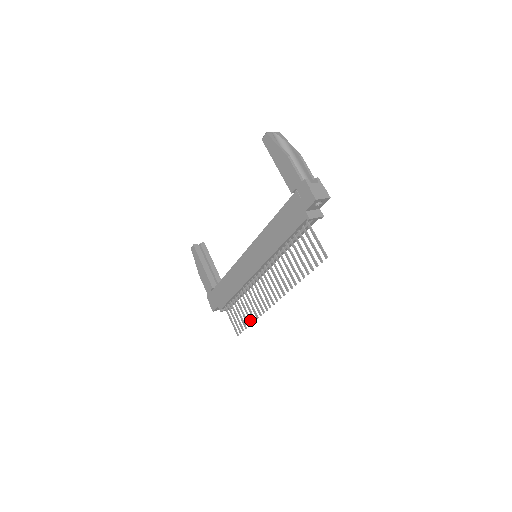
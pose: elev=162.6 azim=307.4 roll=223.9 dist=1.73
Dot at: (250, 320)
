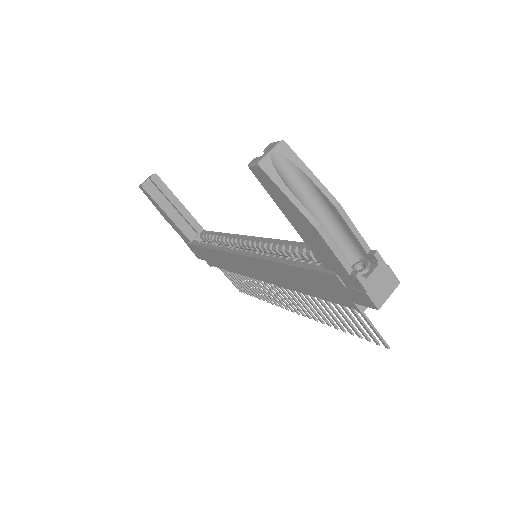
Dot at: (257, 297)
